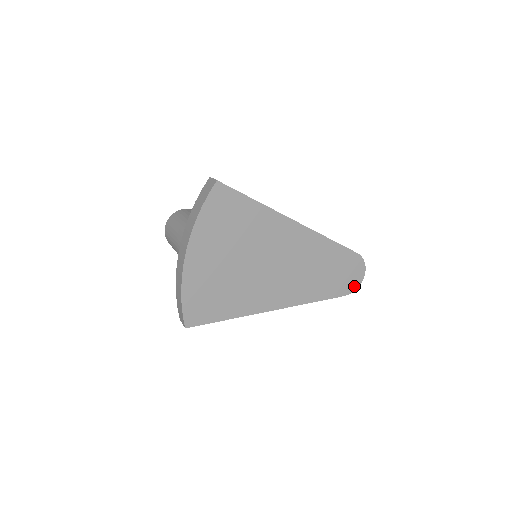
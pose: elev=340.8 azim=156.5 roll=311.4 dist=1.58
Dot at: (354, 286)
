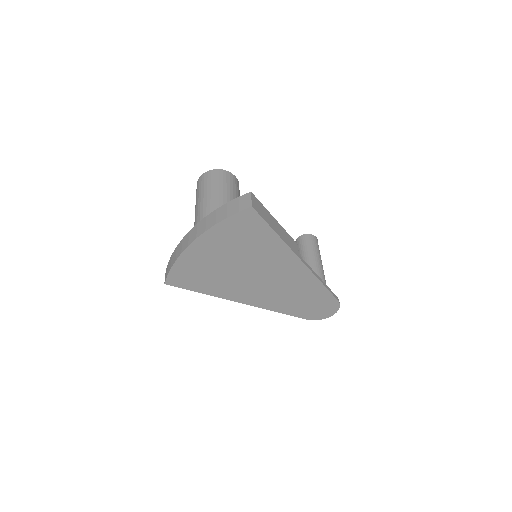
Dot at: (319, 317)
